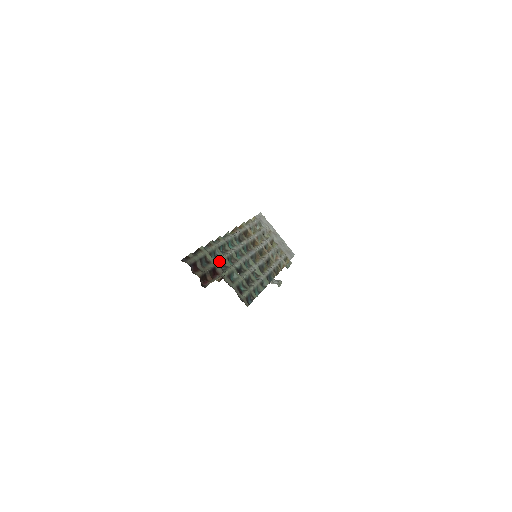
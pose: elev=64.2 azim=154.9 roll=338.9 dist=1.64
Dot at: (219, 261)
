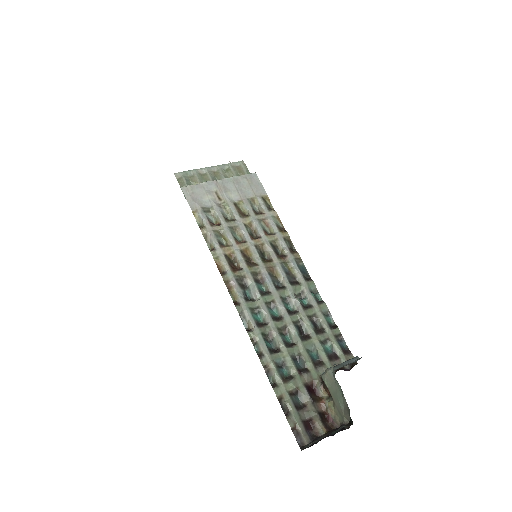
Dot at: (294, 369)
